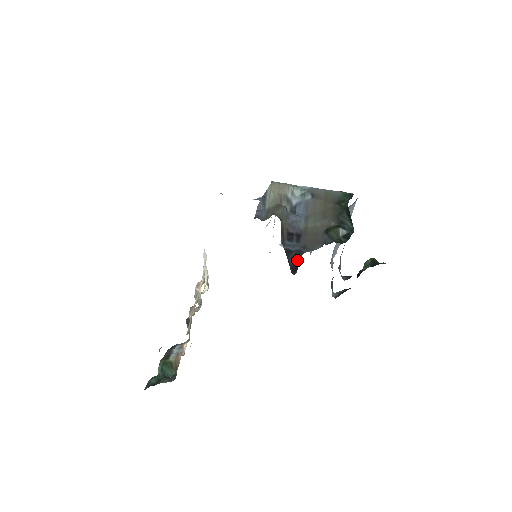
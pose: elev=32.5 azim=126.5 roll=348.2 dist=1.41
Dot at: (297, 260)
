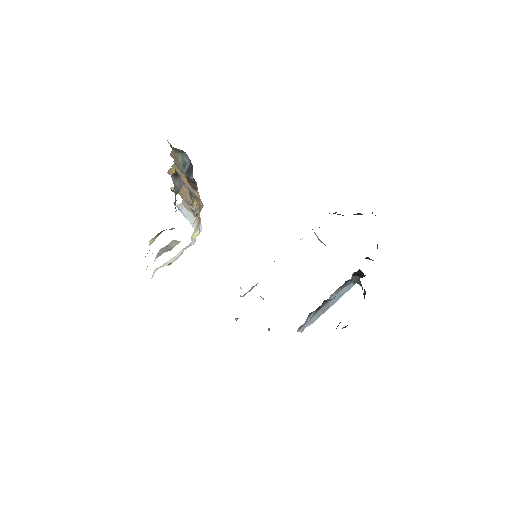
Dot at: occluded
